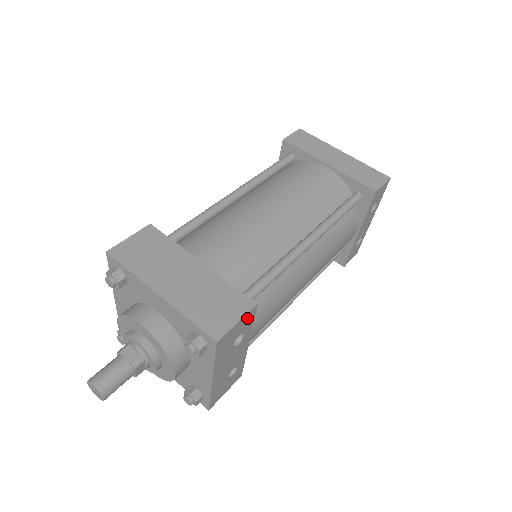
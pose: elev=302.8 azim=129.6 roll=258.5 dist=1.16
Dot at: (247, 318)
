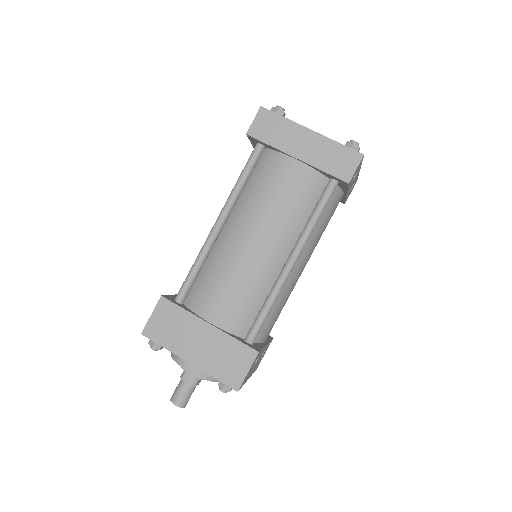
Dot at: (255, 360)
